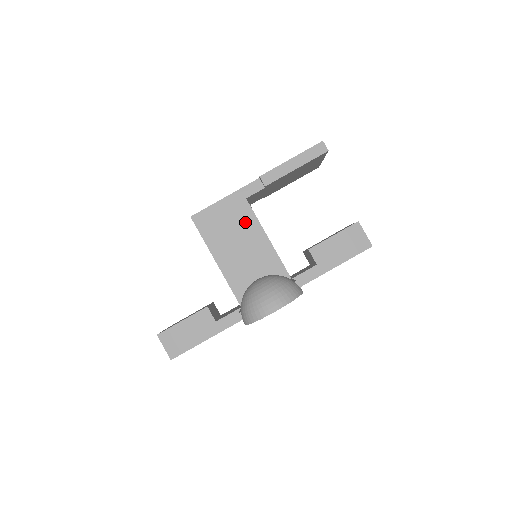
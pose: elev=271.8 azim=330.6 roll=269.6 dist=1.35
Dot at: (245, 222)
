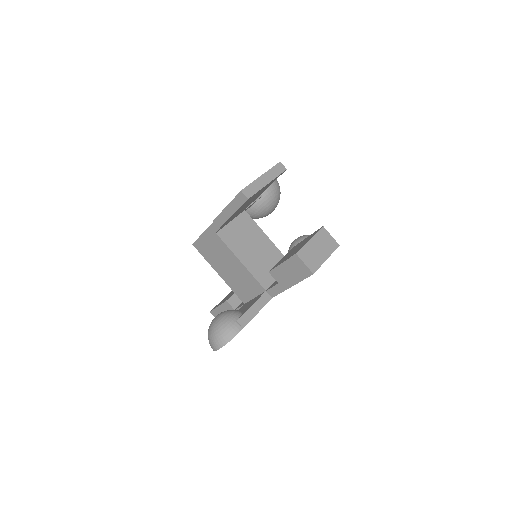
Dot at: (222, 250)
